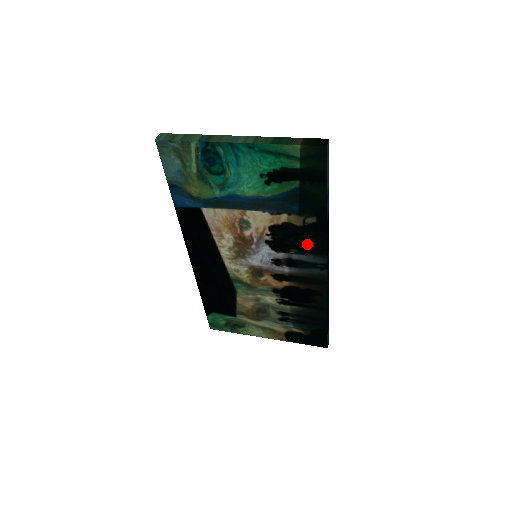
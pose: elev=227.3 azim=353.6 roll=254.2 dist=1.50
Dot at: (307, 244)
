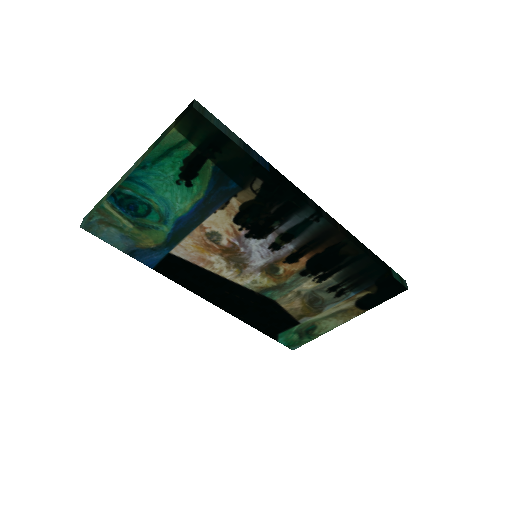
Dot at: (279, 209)
